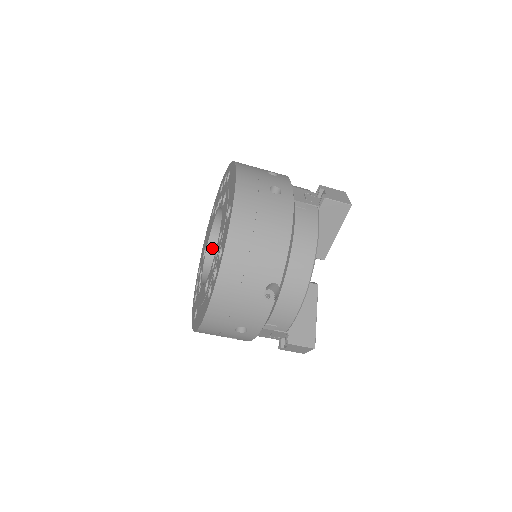
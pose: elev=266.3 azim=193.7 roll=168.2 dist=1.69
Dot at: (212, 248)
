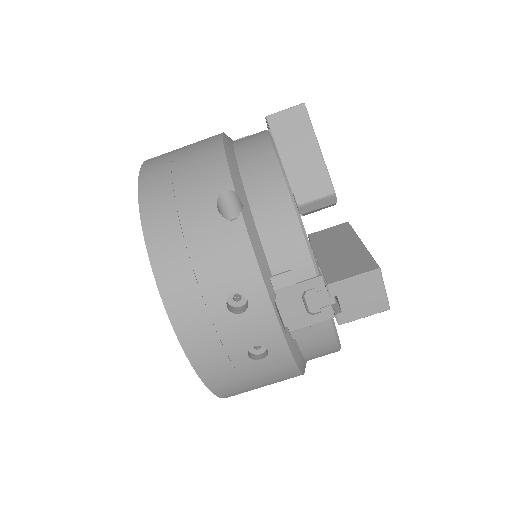
Dot at: occluded
